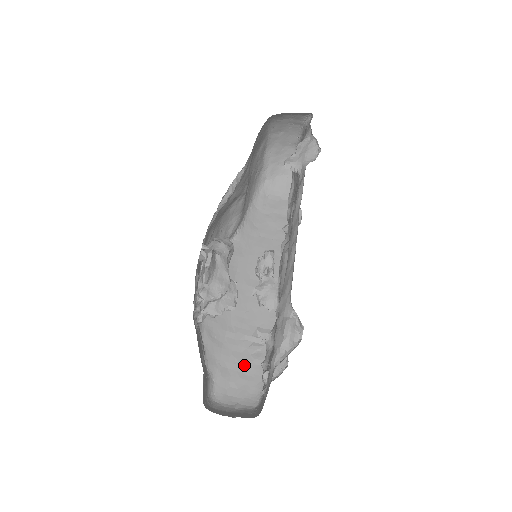
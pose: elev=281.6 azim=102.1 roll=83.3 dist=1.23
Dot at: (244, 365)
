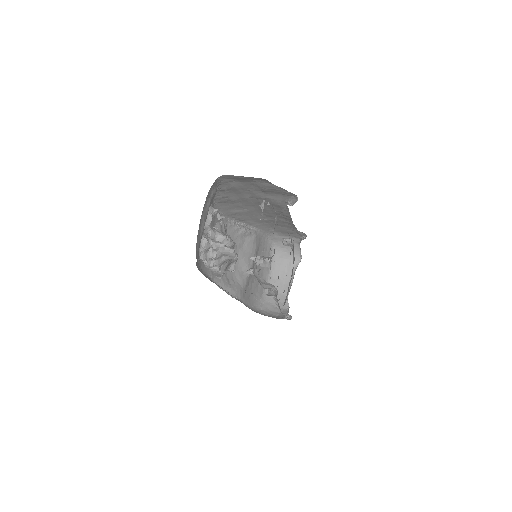
Dot at: occluded
